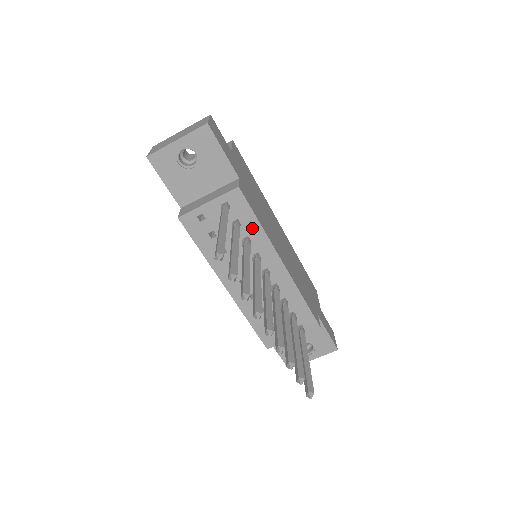
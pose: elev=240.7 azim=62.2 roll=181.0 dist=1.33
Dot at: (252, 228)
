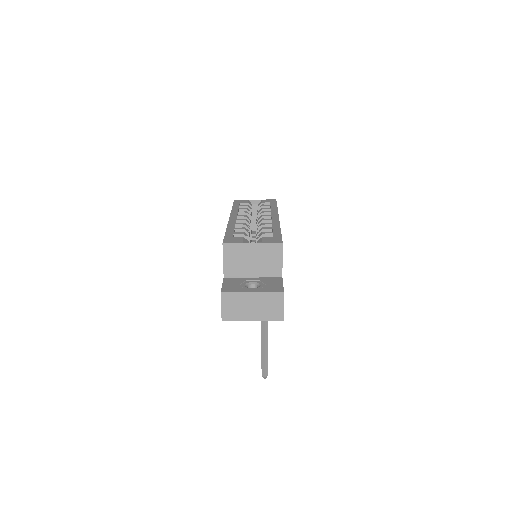
Dot at: occluded
